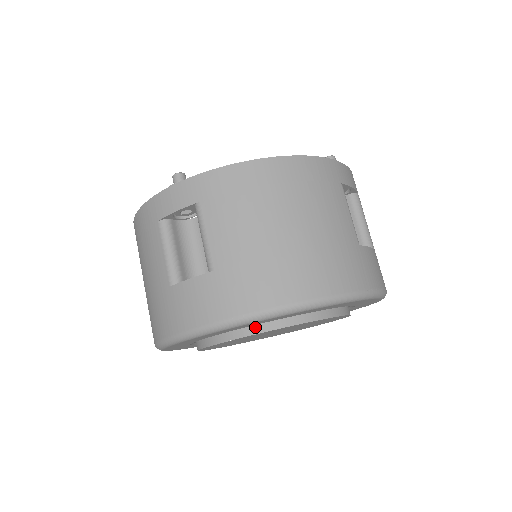
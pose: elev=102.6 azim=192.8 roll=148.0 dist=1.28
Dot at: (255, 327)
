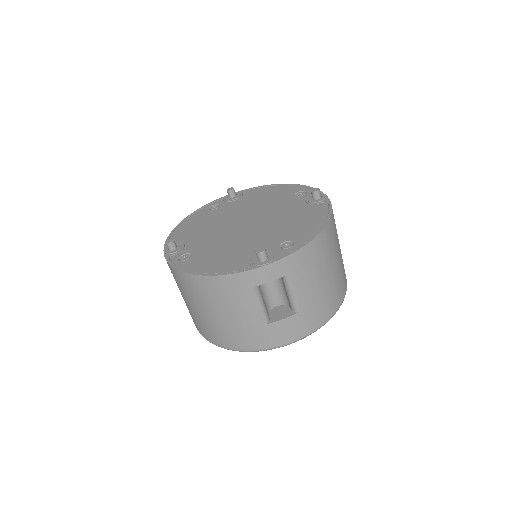
Dot at: occluded
